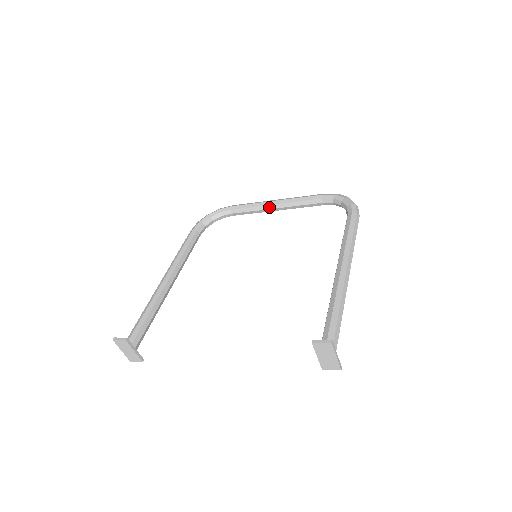
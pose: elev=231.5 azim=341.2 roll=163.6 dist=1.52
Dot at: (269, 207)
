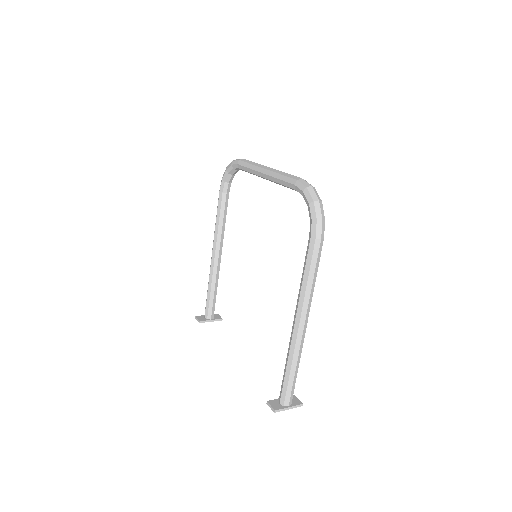
Dot at: occluded
